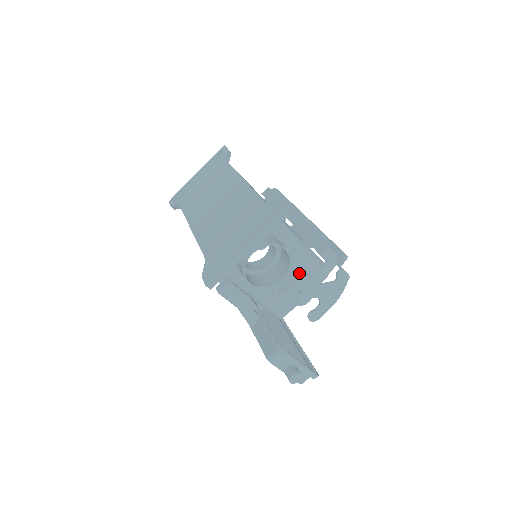
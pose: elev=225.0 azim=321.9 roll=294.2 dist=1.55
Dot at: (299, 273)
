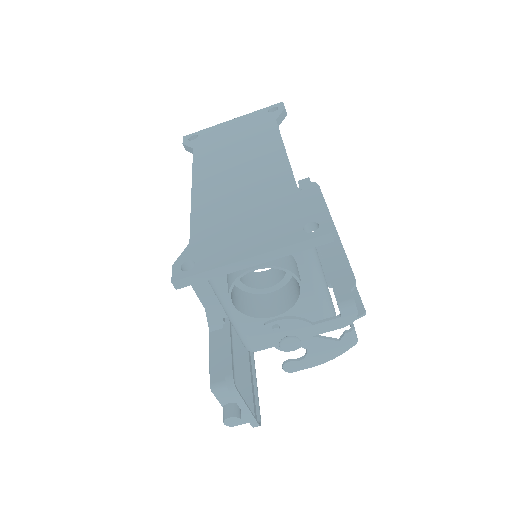
Dot at: (300, 312)
